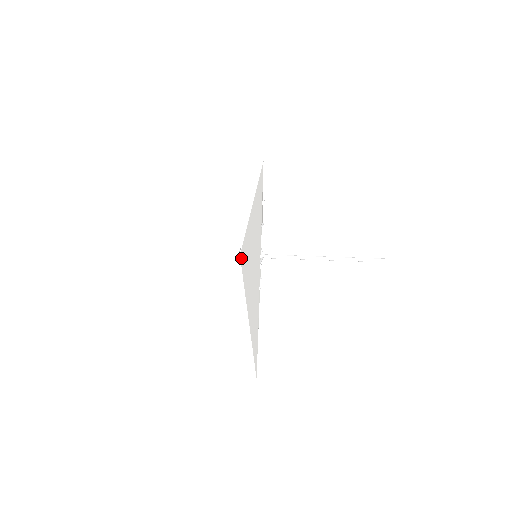
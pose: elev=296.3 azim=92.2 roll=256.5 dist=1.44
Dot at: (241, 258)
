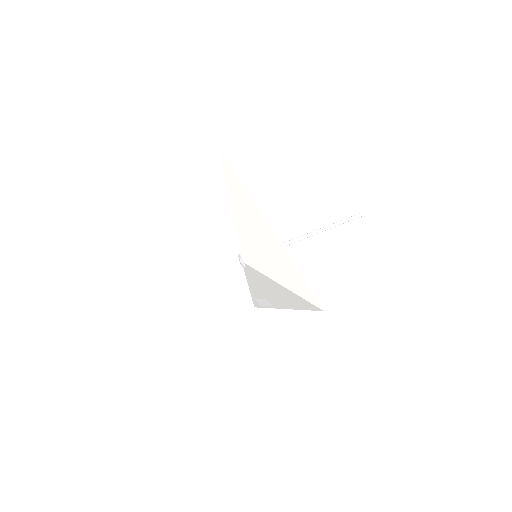
Dot at: (243, 258)
